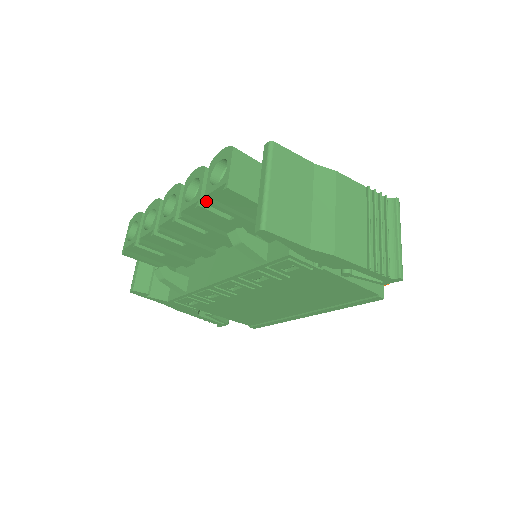
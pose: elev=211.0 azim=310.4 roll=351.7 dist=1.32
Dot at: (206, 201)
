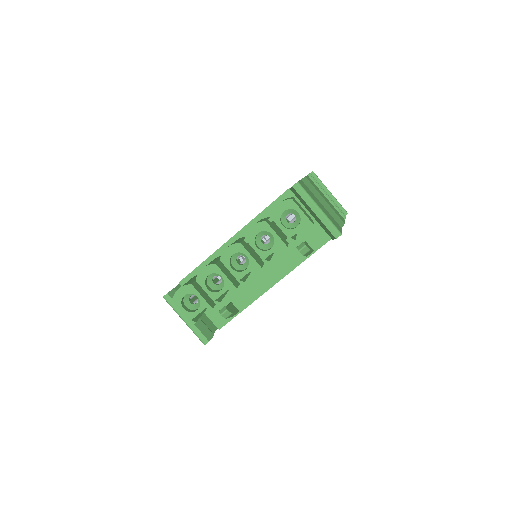
Dot at: occluded
